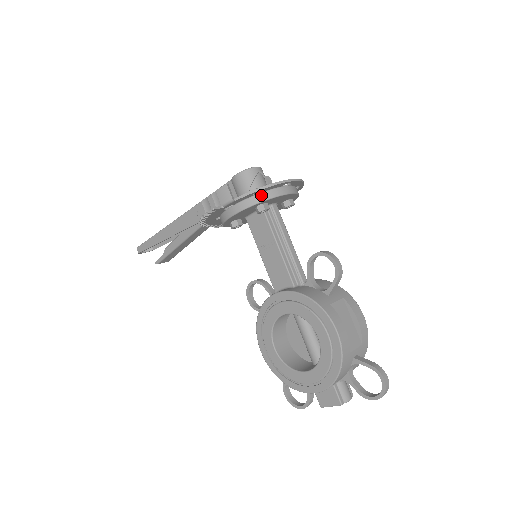
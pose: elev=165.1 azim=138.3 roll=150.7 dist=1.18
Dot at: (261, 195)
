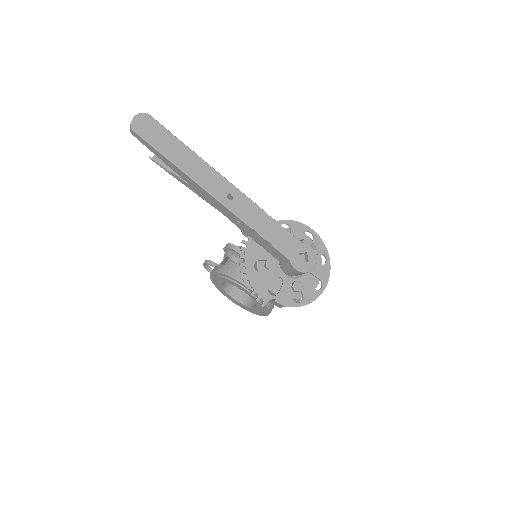
Dot at: occluded
